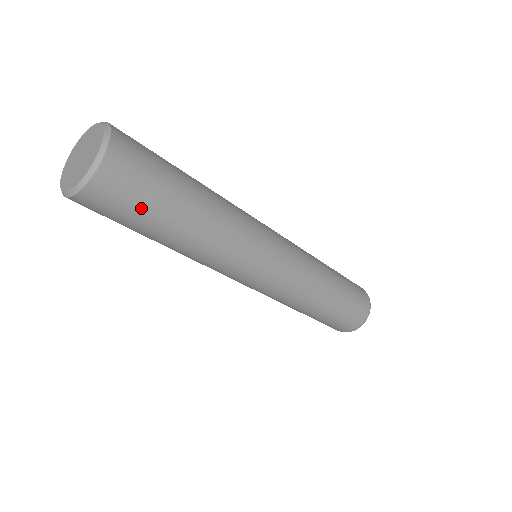
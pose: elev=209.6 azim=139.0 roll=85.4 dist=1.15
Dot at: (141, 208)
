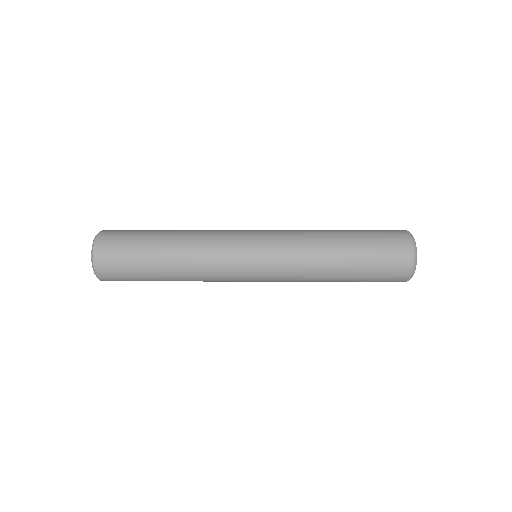
Dot at: occluded
